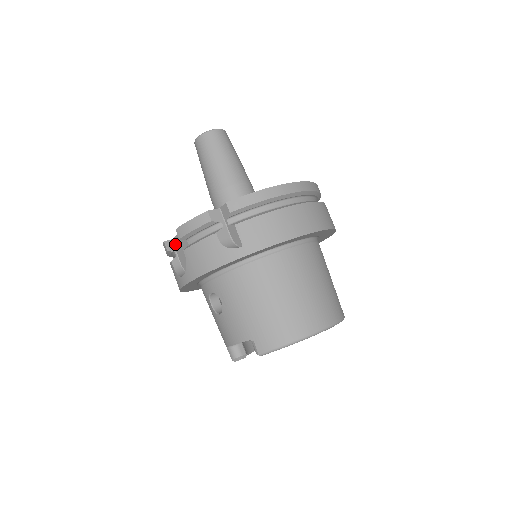
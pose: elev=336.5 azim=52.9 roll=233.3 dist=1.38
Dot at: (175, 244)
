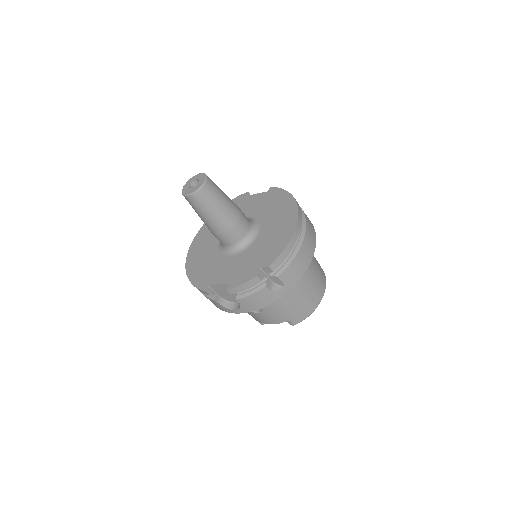
Dot at: (213, 288)
